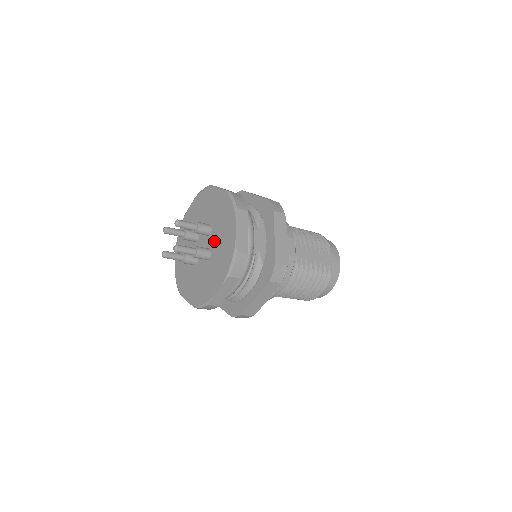
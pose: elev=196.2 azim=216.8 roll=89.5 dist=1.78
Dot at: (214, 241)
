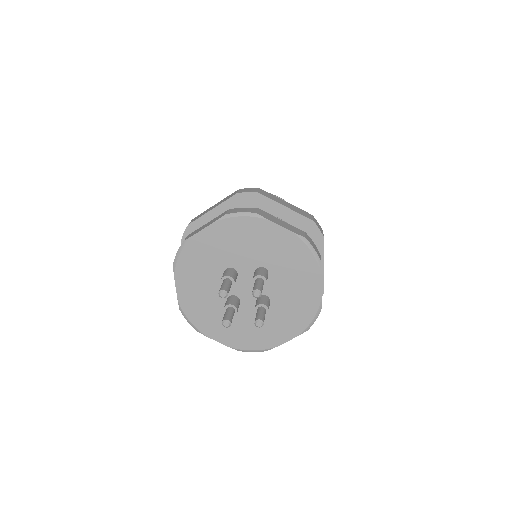
Dot at: (276, 289)
